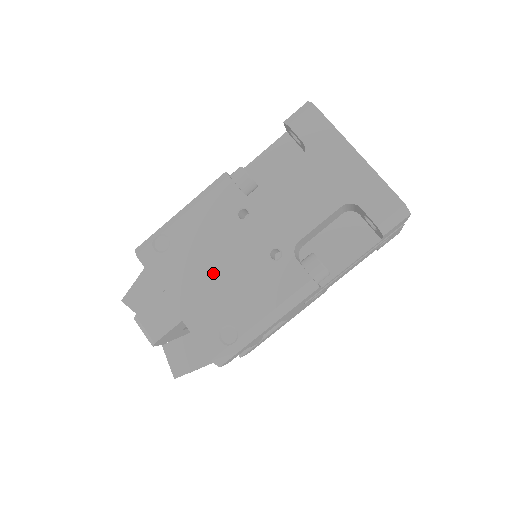
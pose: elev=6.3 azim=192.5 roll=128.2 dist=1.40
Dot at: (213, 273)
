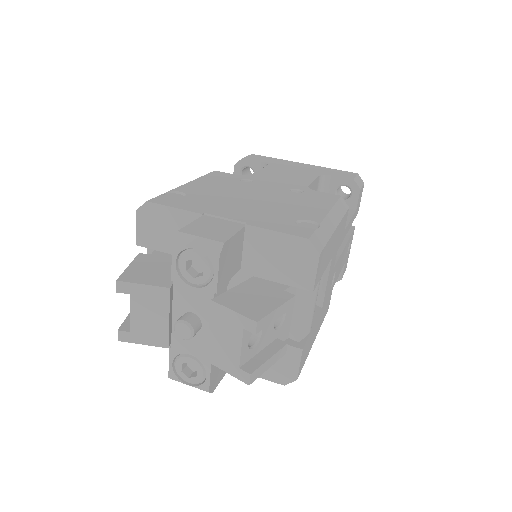
Dot at: (250, 201)
